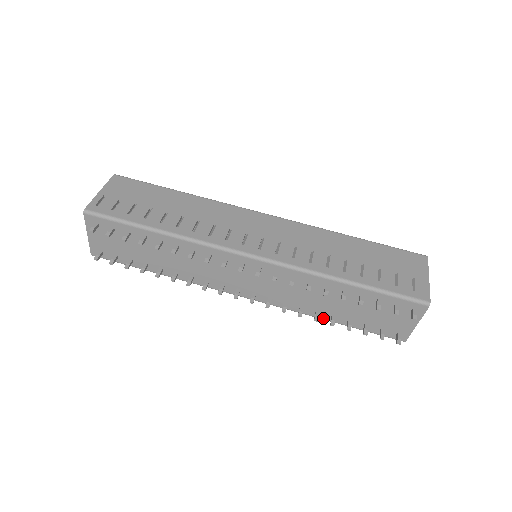
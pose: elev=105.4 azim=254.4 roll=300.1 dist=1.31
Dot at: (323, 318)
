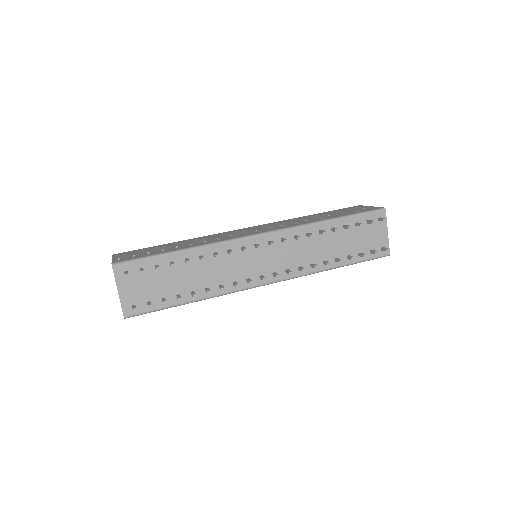
Dot at: (330, 267)
